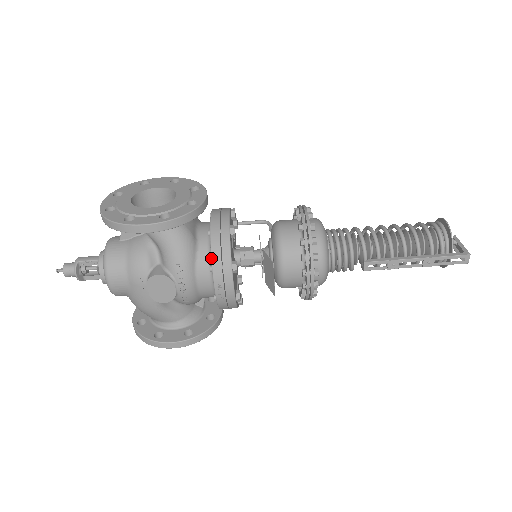
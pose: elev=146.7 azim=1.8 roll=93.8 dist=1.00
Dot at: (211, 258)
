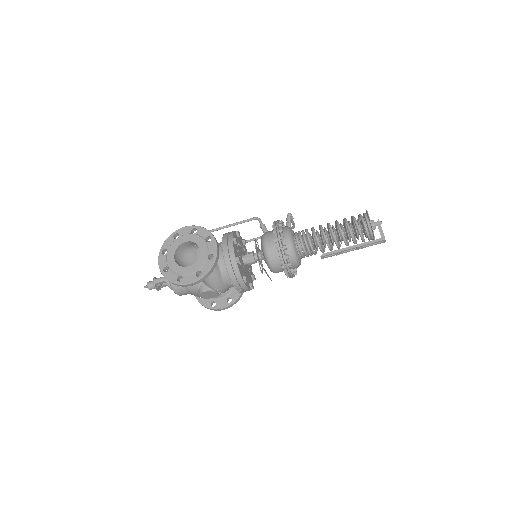
Dot at: (231, 280)
